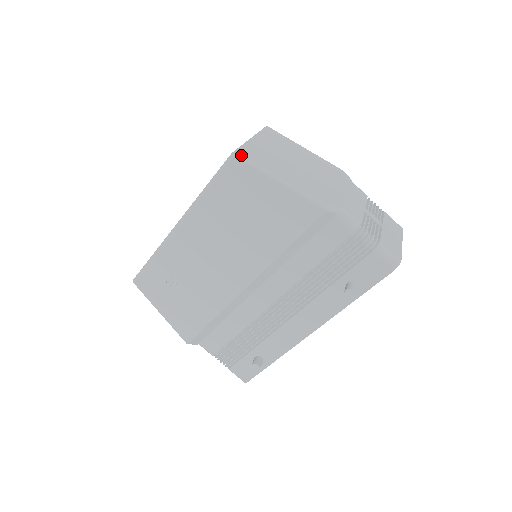
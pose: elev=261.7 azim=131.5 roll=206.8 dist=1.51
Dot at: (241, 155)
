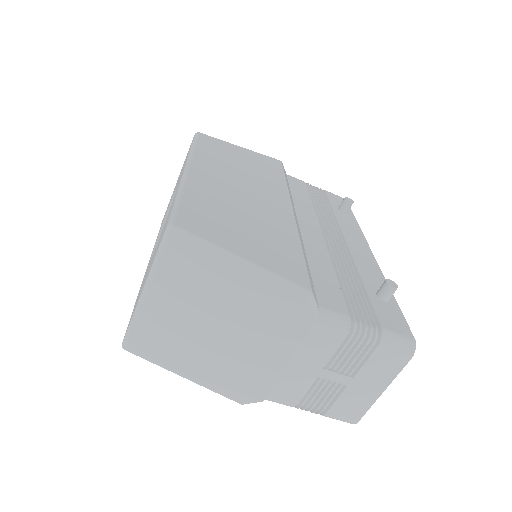
Dot at: (131, 352)
